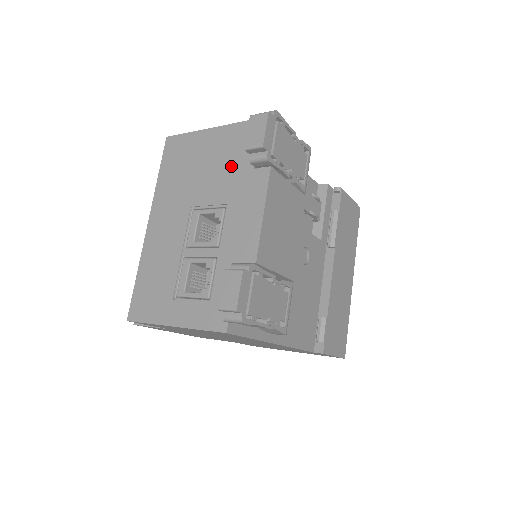
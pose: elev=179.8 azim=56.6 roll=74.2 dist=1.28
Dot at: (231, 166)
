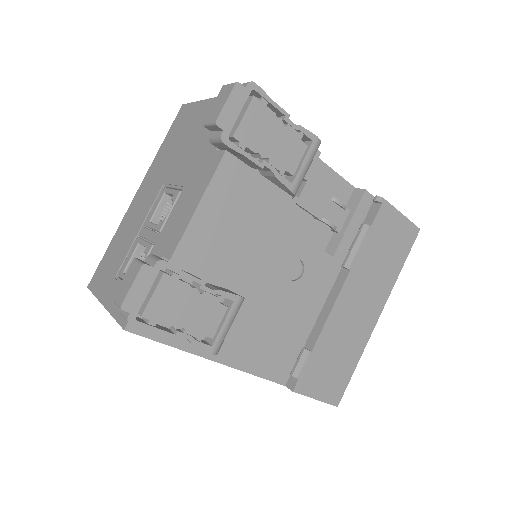
Dot at: (204, 144)
